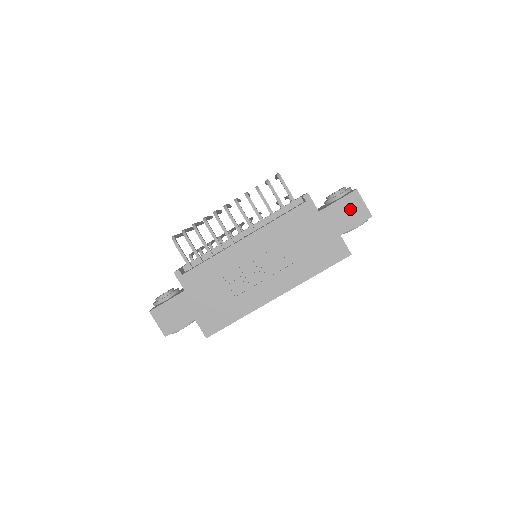
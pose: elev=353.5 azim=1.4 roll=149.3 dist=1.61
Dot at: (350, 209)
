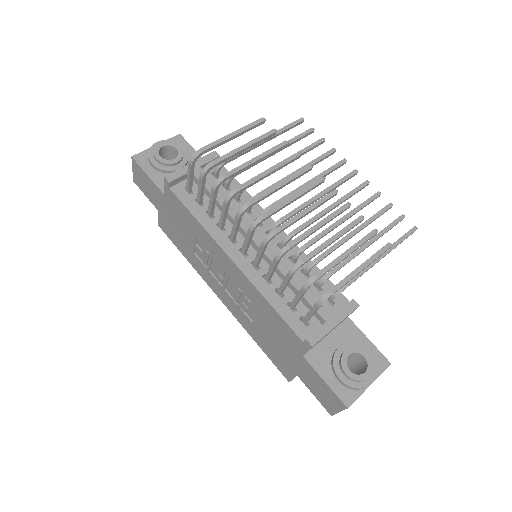
Dot at: (325, 393)
